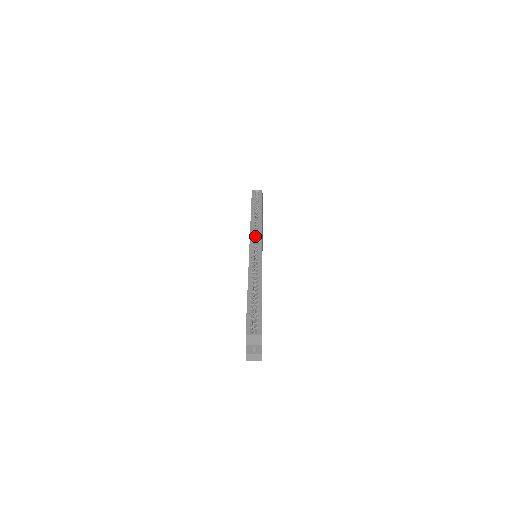
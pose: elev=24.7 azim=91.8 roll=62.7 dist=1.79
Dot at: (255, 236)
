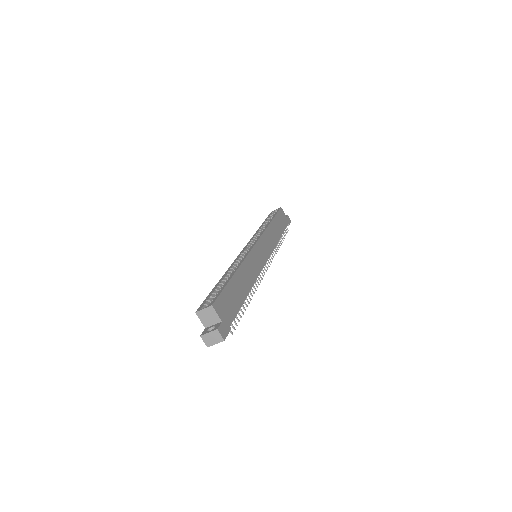
Dot at: occluded
